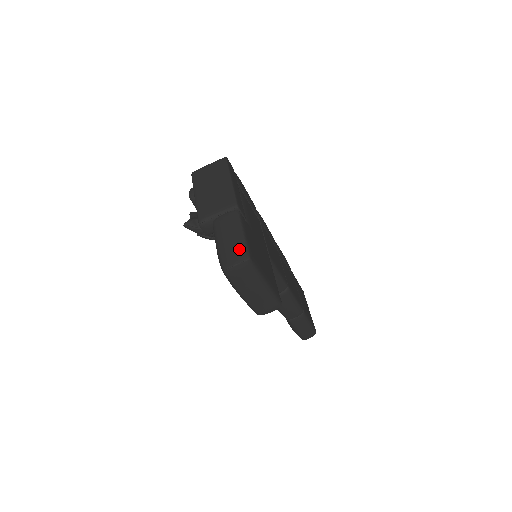
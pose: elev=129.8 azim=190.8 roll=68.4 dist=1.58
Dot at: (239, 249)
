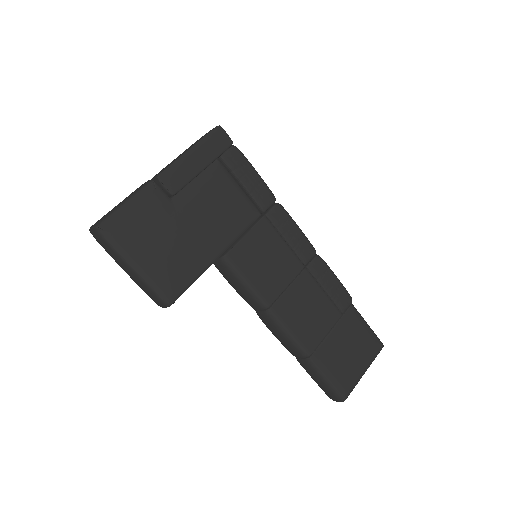
Dot at: (105, 215)
